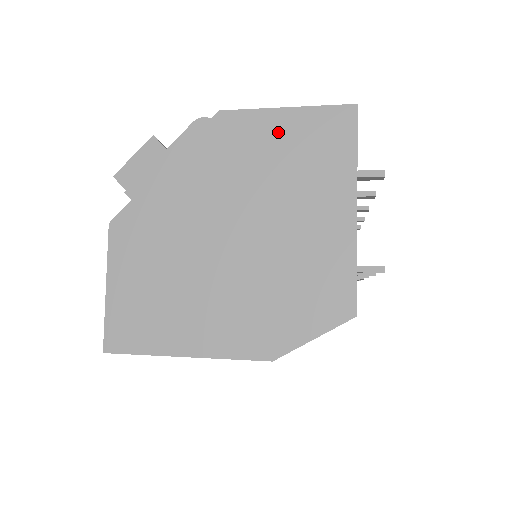
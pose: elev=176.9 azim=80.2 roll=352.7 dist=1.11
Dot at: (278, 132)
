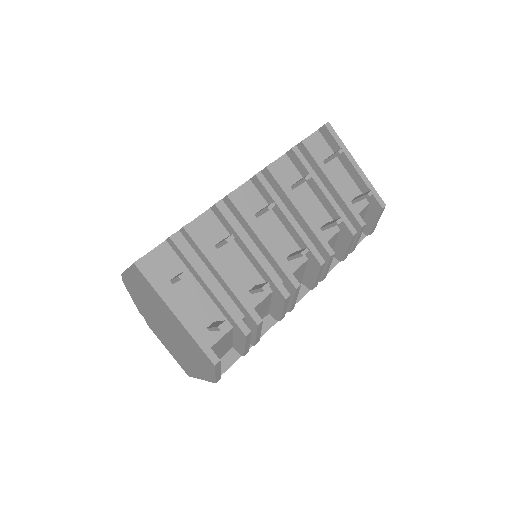
Dot at: (135, 282)
